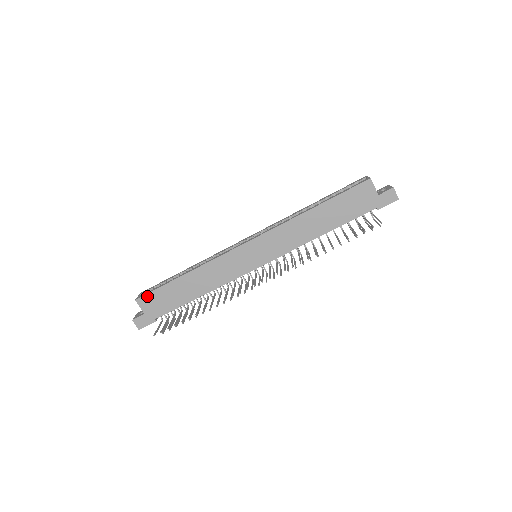
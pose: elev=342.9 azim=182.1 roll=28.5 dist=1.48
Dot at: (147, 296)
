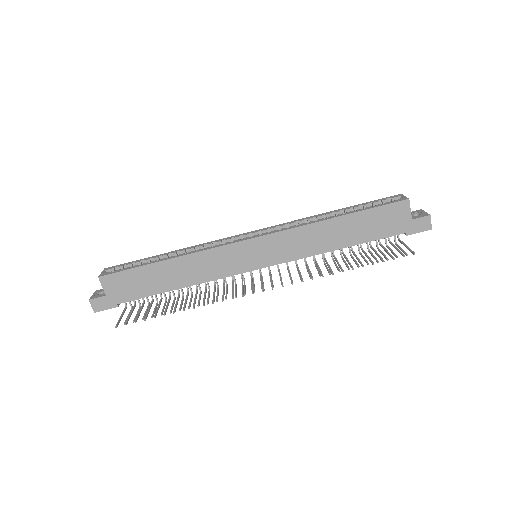
Dot at: (114, 275)
